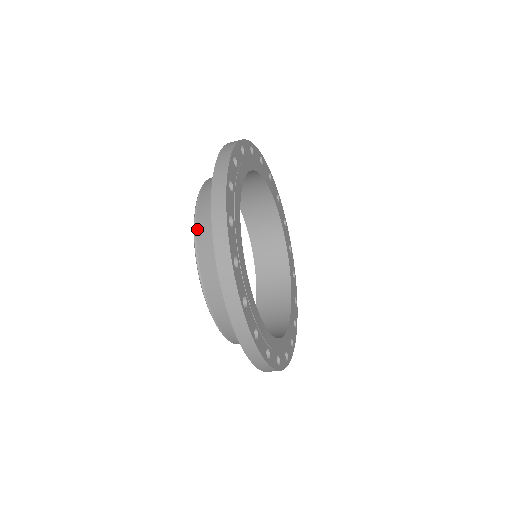
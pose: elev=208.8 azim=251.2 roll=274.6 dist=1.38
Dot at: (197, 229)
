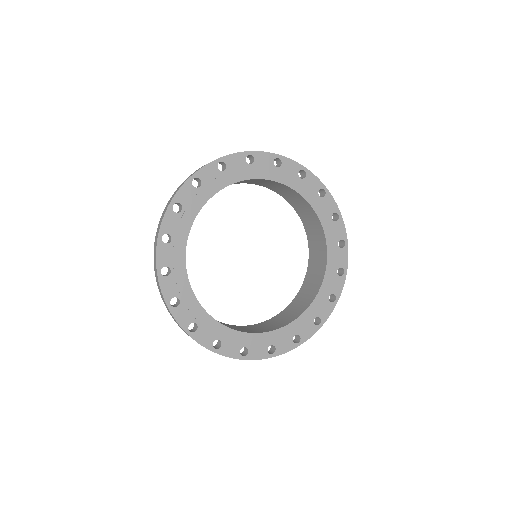
Dot at: occluded
